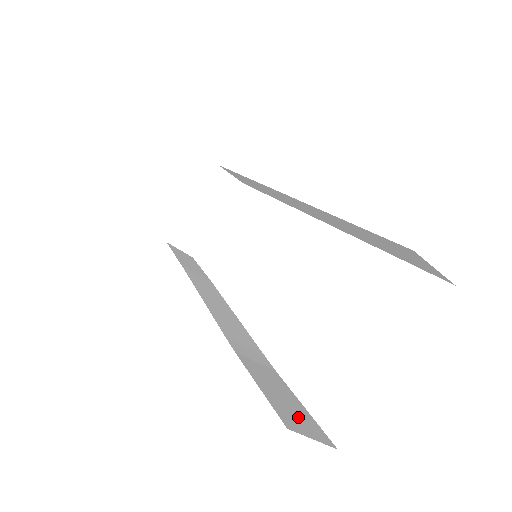
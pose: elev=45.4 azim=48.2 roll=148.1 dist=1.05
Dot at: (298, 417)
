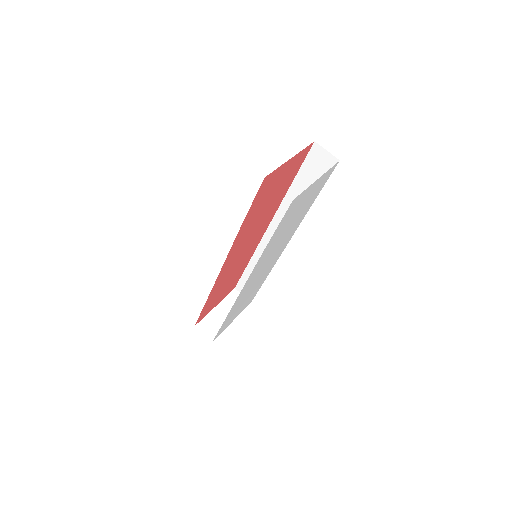
Dot at: occluded
